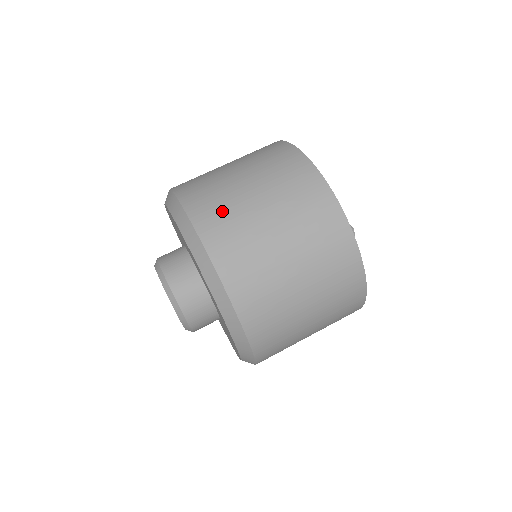
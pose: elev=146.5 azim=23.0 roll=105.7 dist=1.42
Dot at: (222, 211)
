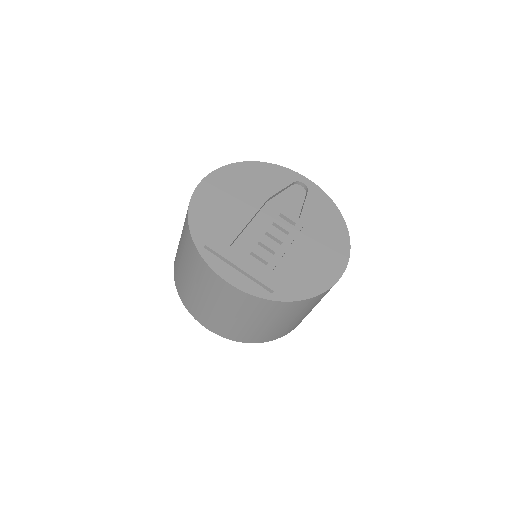
Dot at: occluded
